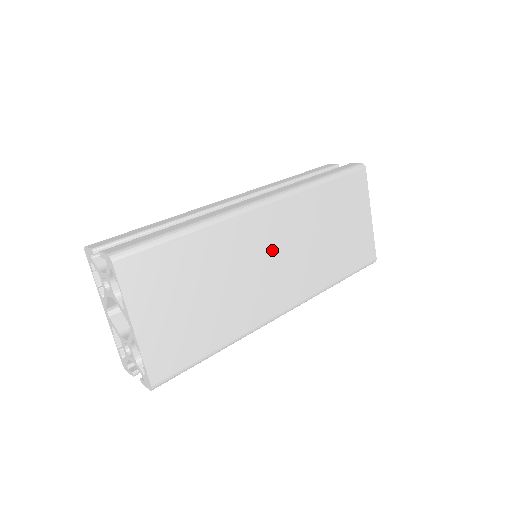
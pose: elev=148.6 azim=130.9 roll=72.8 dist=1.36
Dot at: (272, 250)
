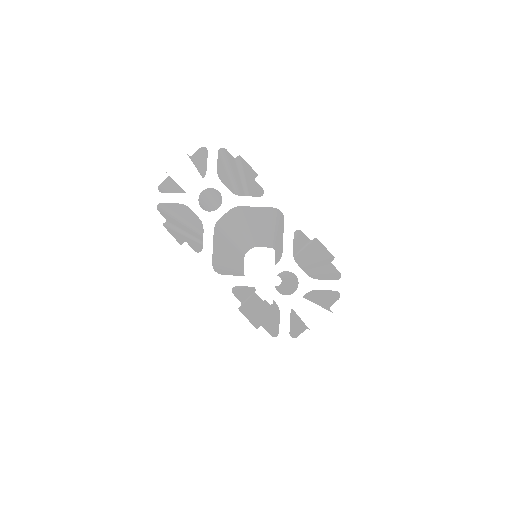
Dot at: occluded
